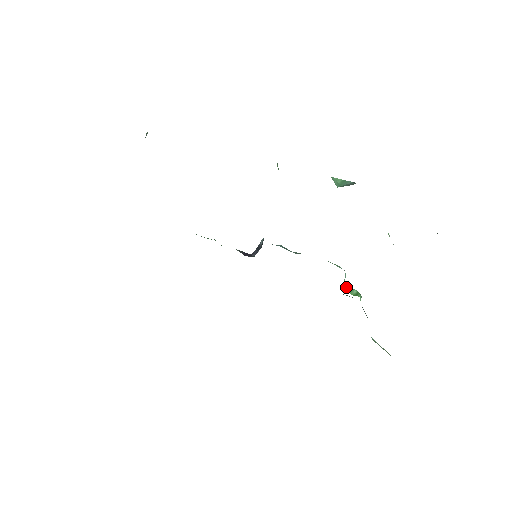
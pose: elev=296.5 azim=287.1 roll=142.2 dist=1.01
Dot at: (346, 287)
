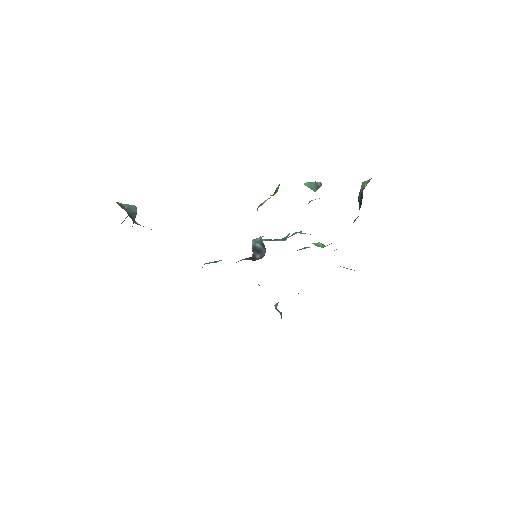
Dot at: (314, 244)
